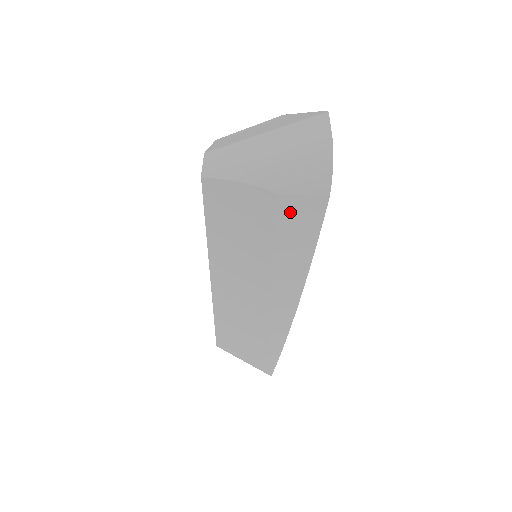
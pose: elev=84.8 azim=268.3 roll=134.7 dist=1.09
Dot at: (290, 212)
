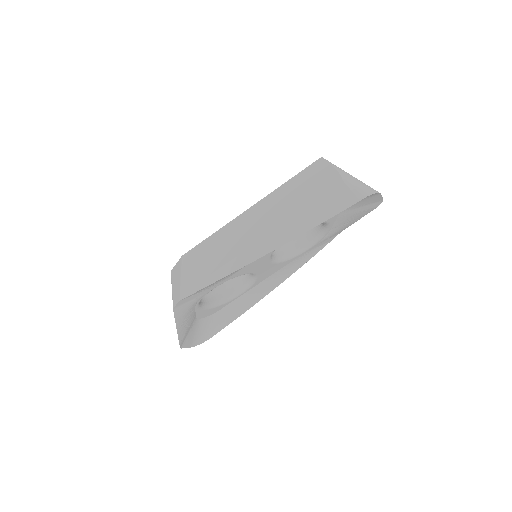
Dot at: (337, 194)
